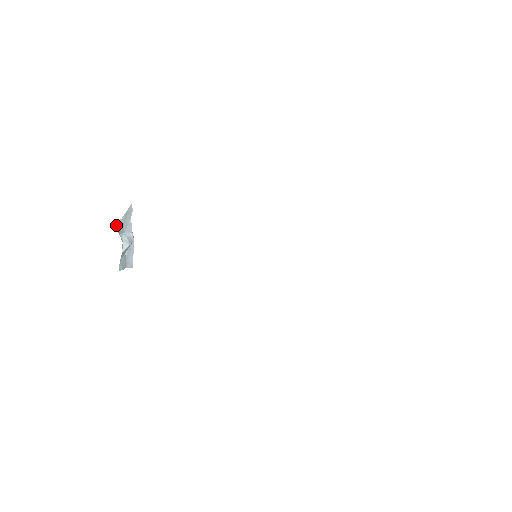
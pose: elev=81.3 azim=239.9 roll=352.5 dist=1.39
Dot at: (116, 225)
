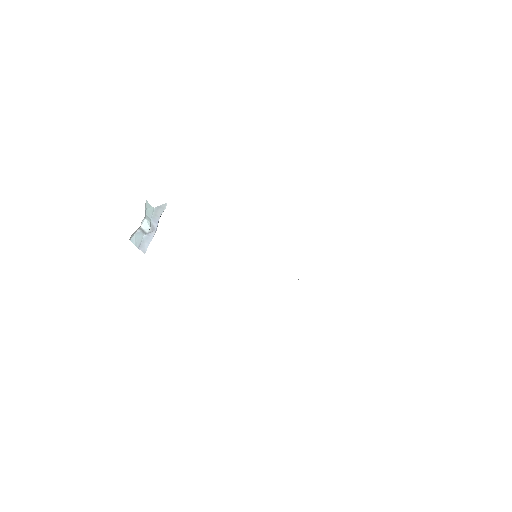
Dot at: (146, 203)
